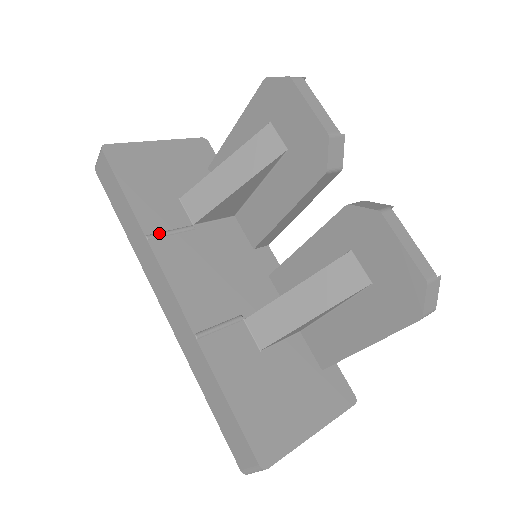
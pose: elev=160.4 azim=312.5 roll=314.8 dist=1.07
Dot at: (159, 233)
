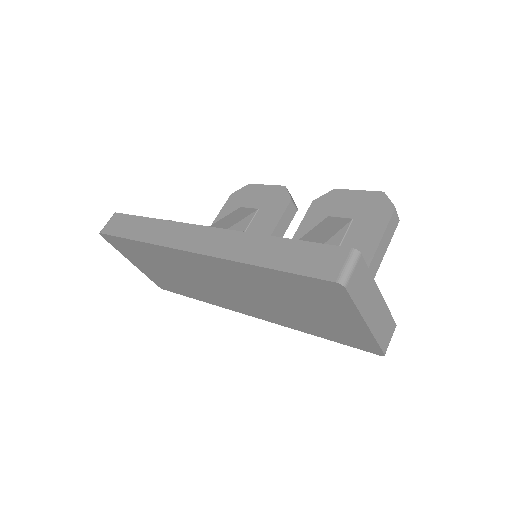
Dot at: occluded
